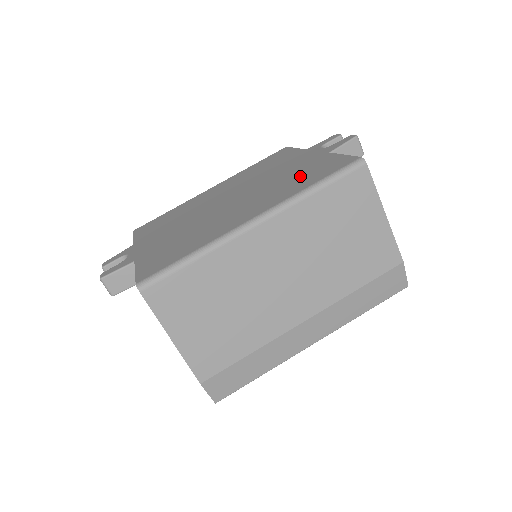
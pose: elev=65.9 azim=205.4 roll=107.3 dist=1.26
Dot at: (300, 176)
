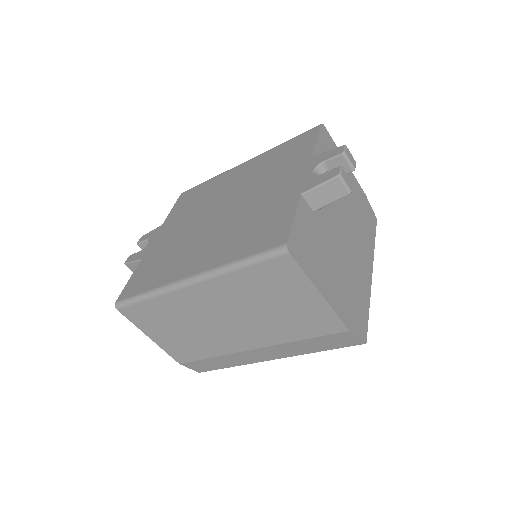
Dot at: (254, 227)
